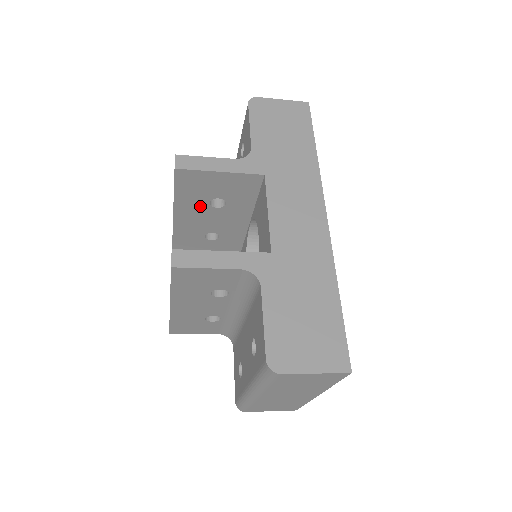
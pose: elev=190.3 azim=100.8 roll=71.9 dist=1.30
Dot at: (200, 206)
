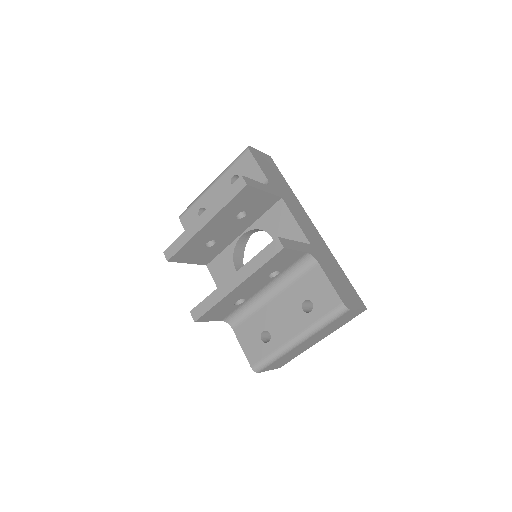
Dot at: (230, 216)
